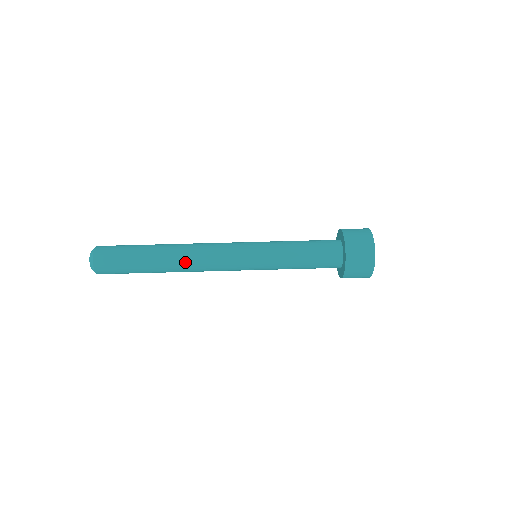
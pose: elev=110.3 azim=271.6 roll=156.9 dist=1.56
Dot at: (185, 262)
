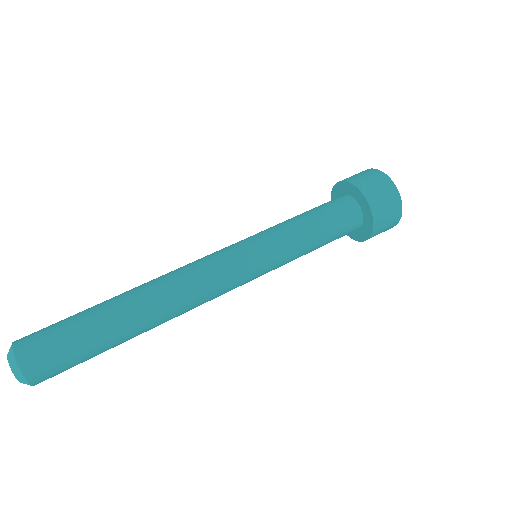
Dot at: (162, 286)
